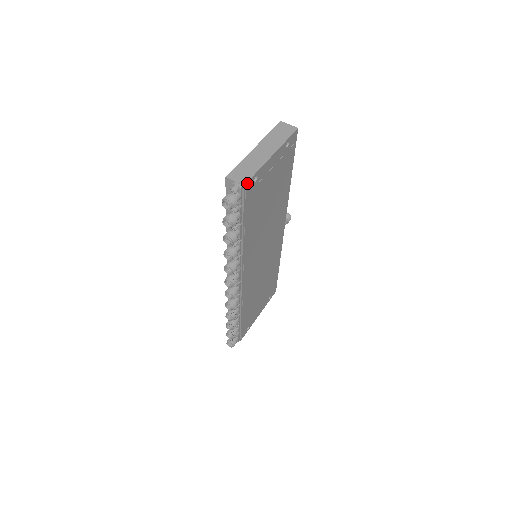
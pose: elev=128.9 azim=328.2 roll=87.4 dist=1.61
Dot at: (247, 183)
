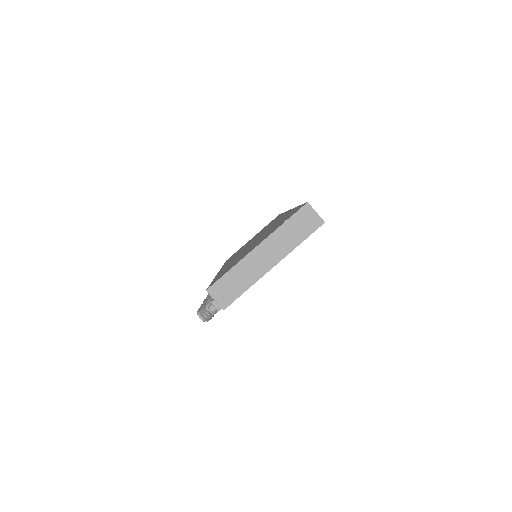
Dot at: (229, 305)
